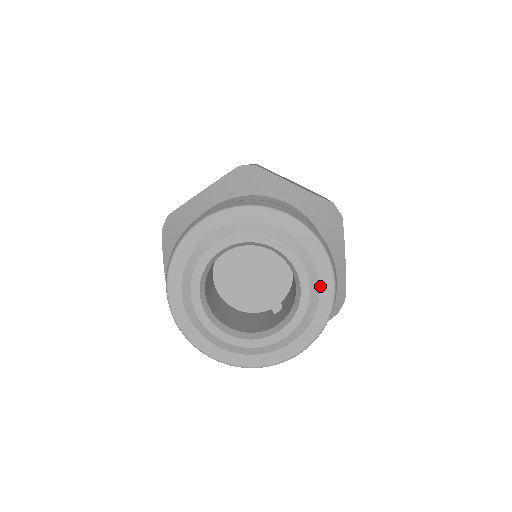
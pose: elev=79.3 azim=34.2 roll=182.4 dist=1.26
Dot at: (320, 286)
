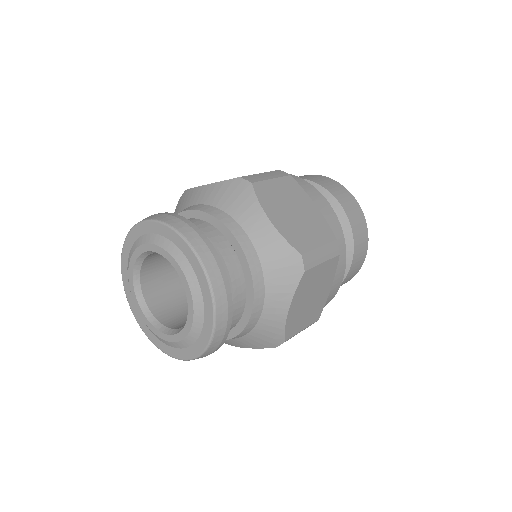
Dot at: (204, 324)
